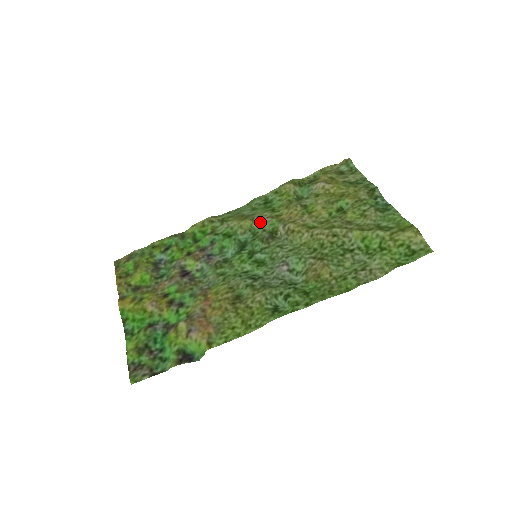
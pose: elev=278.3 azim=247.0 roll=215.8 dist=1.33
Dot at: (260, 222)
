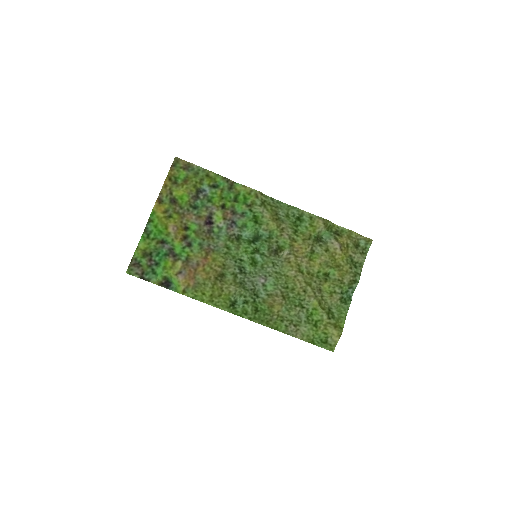
Dot at: (281, 233)
